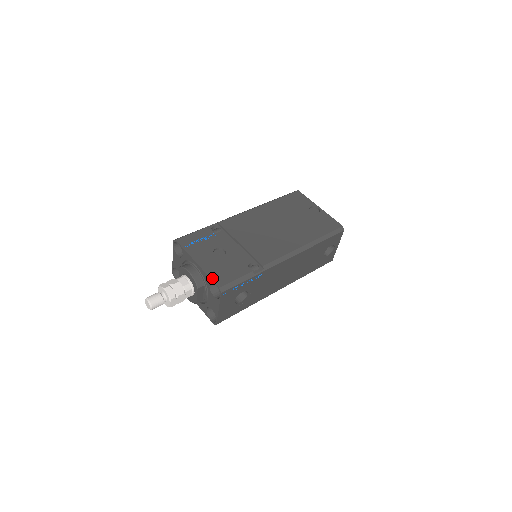
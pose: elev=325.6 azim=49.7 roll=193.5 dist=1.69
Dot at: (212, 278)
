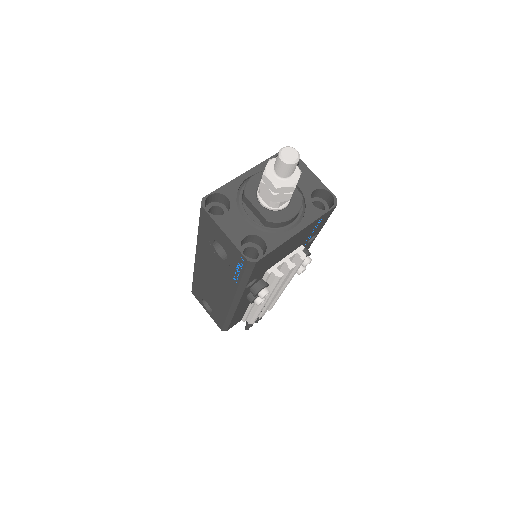
Dot at: (271, 157)
